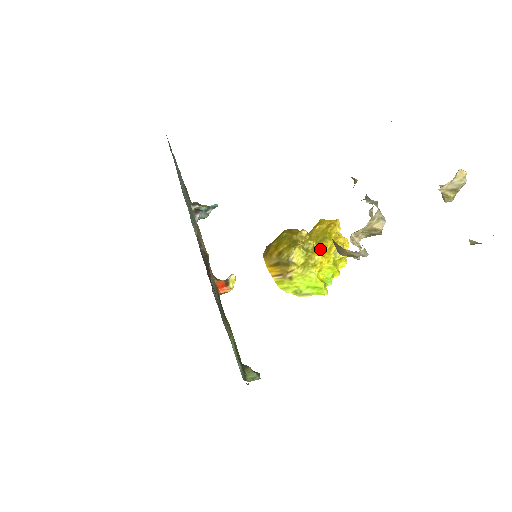
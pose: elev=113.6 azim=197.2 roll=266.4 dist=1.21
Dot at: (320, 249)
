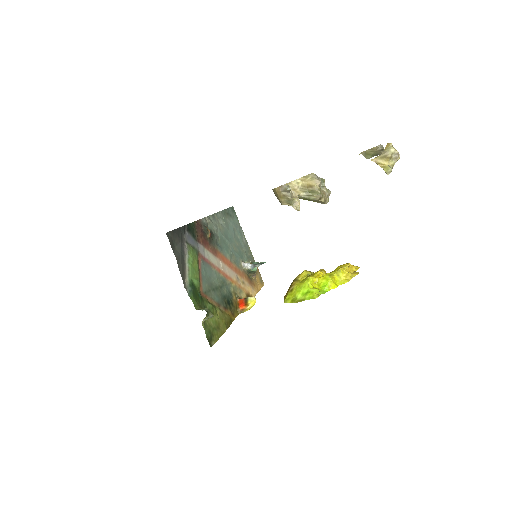
Dot at: occluded
